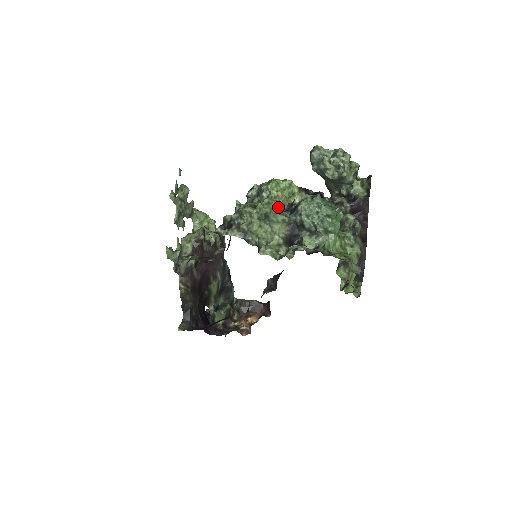
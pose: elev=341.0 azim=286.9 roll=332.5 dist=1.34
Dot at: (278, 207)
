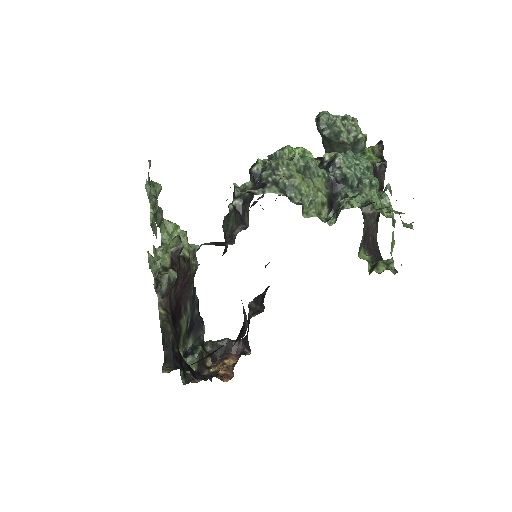
Dot at: occluded
